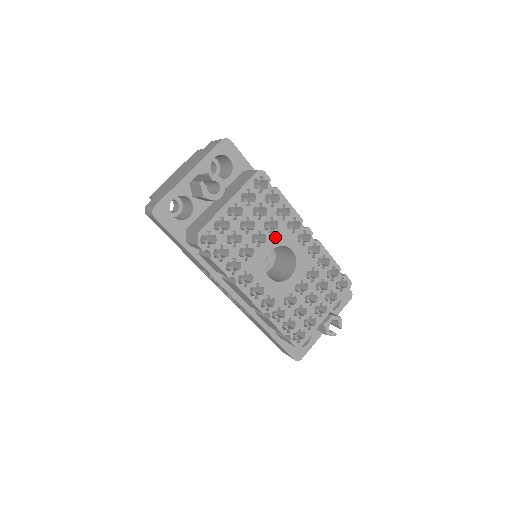
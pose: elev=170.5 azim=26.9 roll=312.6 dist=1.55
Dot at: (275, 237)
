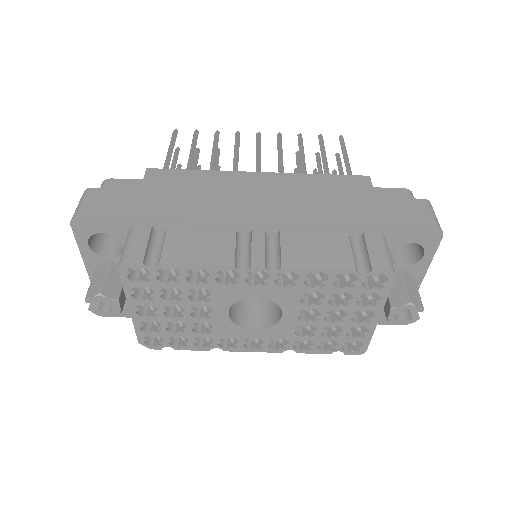
Dot at: (218, 300)
